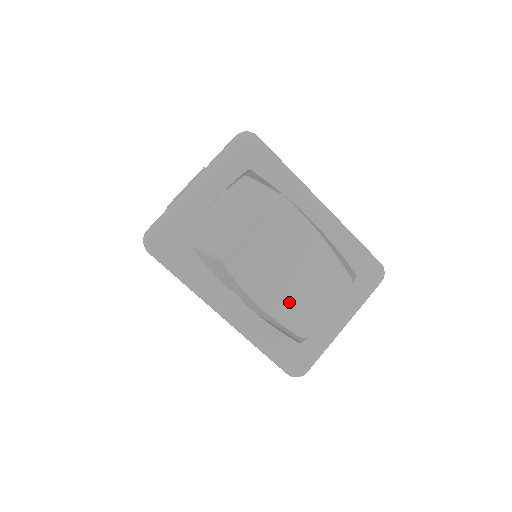
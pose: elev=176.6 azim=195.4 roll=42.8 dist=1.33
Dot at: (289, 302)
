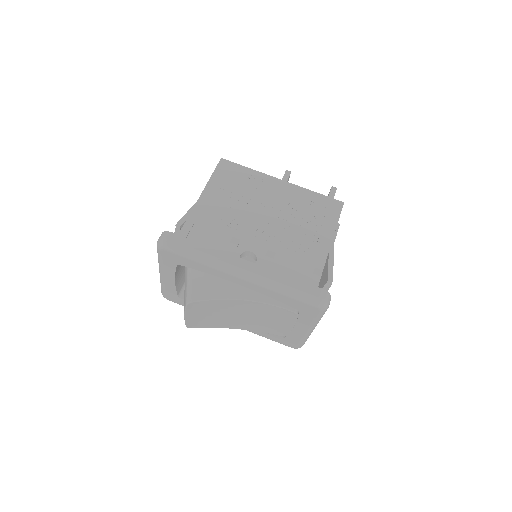
Dot at: (257, 325)
